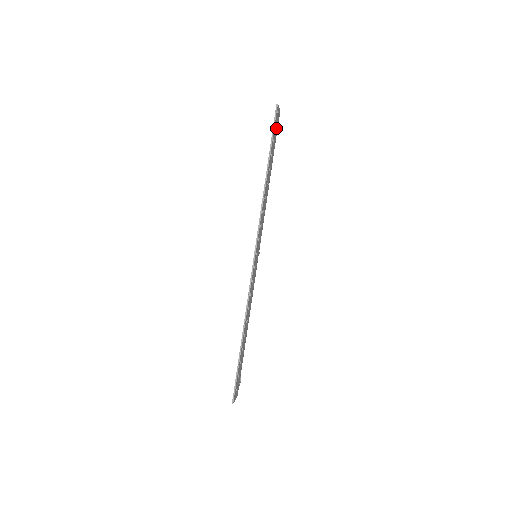
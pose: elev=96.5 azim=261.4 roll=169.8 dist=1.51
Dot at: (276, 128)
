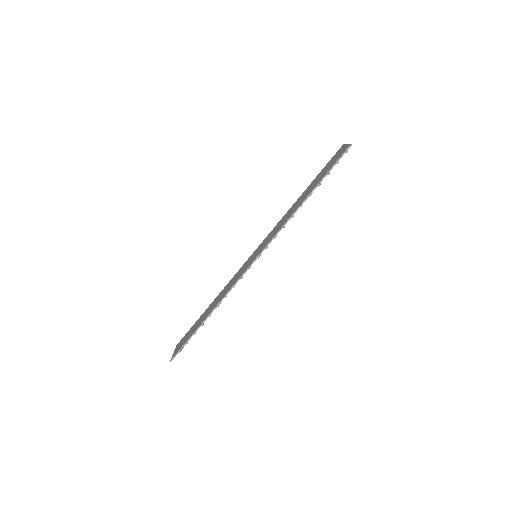
Dot at: occluded
